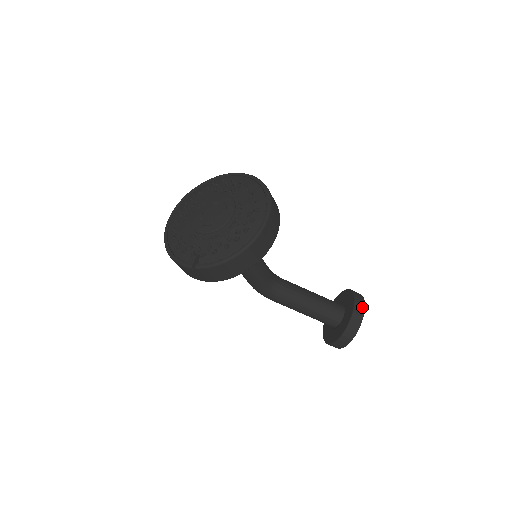
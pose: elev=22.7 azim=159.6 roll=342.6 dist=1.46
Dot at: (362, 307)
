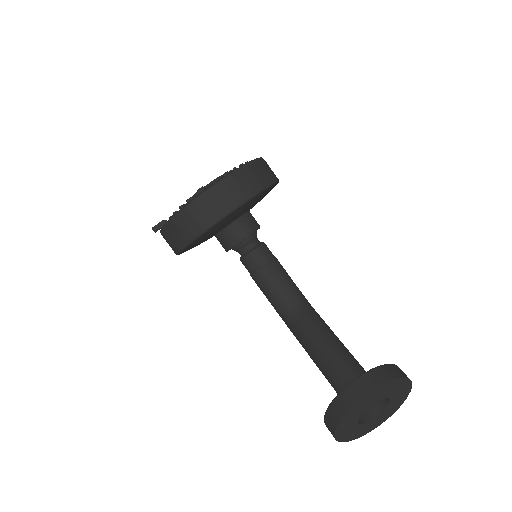
Dot at: (370, 386)
